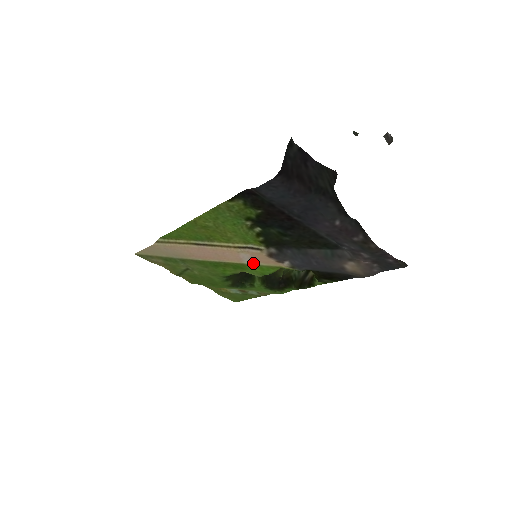
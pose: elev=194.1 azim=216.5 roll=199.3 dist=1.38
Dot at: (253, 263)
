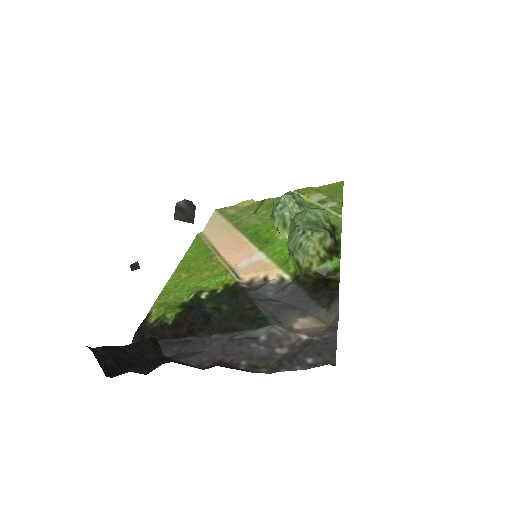
Dot at: (262, 256)
